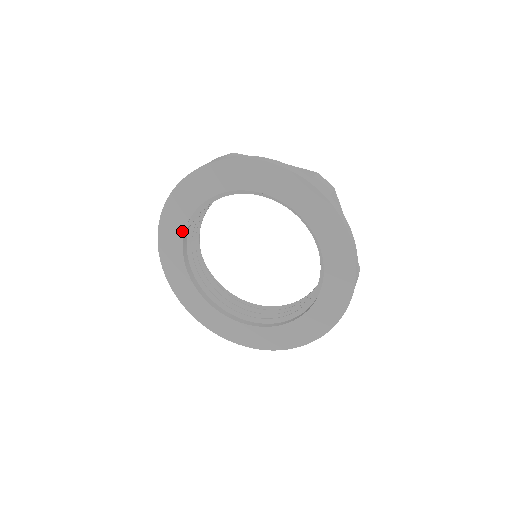
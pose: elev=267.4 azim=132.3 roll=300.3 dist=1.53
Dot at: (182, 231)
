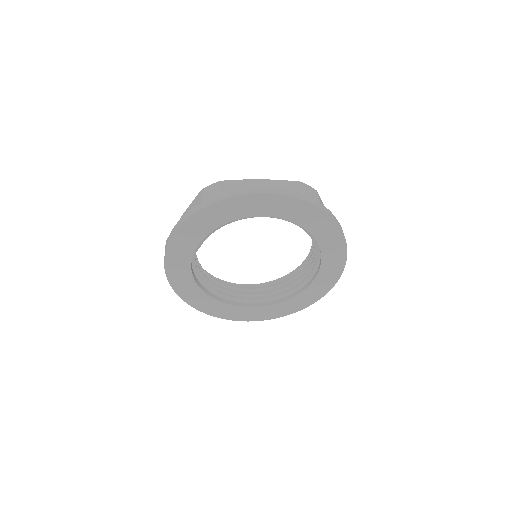
Dot at: (189, 259)
